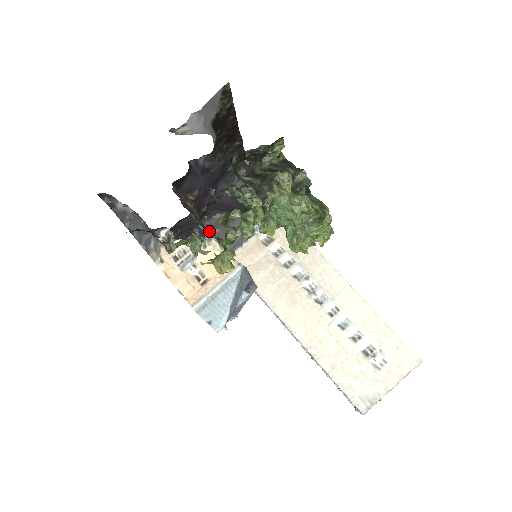
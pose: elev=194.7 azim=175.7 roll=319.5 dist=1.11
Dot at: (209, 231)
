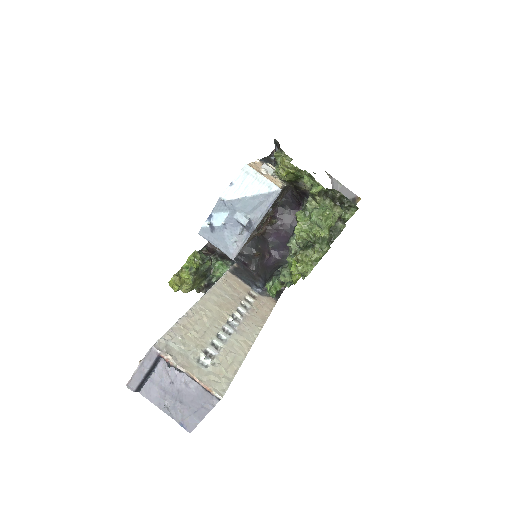
Dot at: occluded
